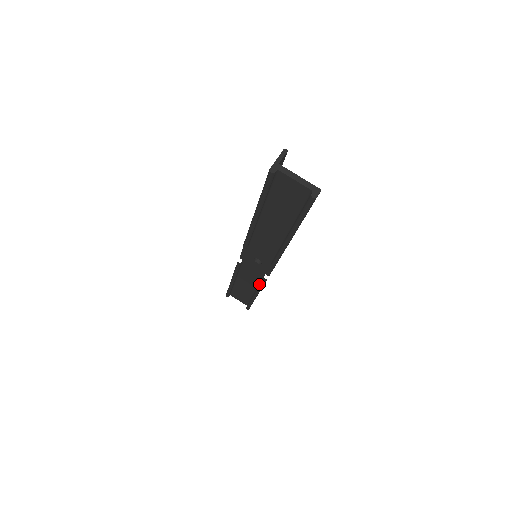
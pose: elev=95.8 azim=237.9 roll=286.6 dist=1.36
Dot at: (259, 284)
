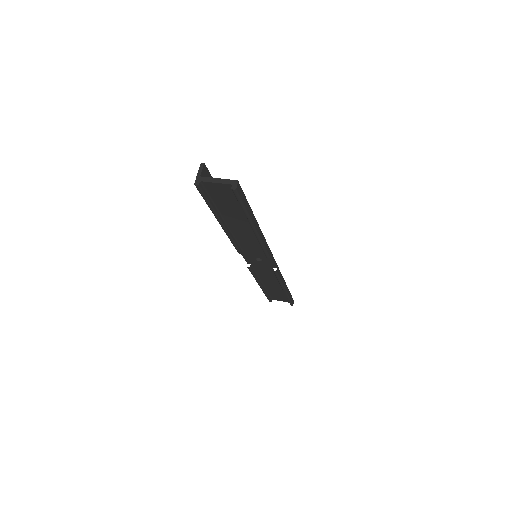
Dot at: (277, 279)
